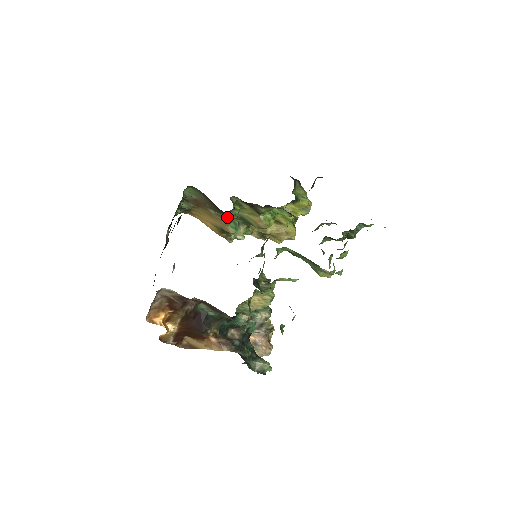
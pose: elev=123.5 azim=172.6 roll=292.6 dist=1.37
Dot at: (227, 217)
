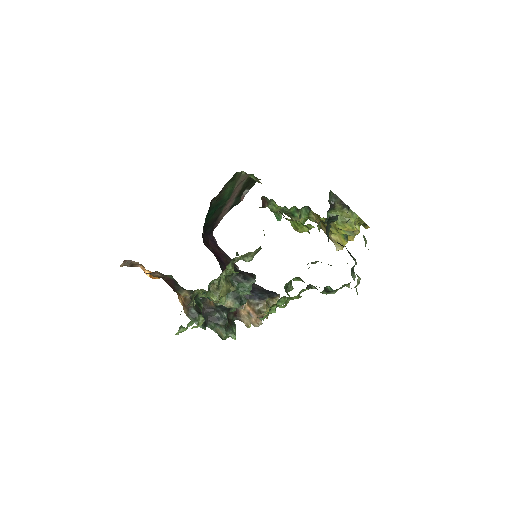
Dot at: occluded
